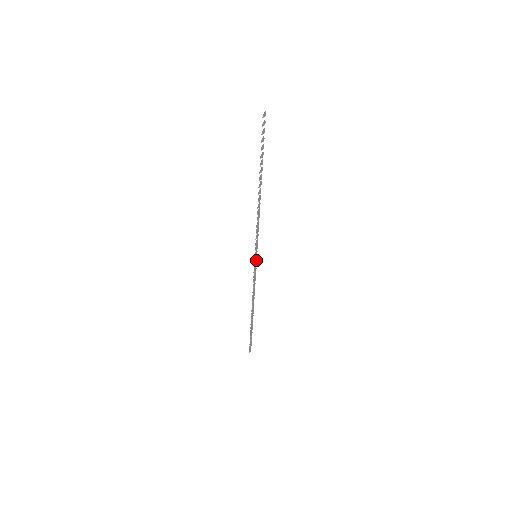
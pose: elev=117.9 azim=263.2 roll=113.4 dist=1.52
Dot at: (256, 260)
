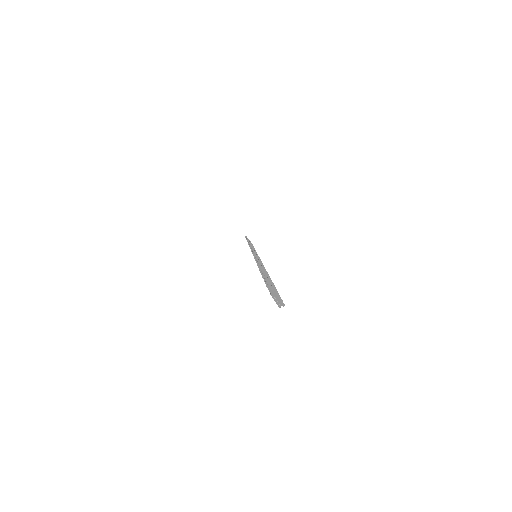
Dot at: occluded
